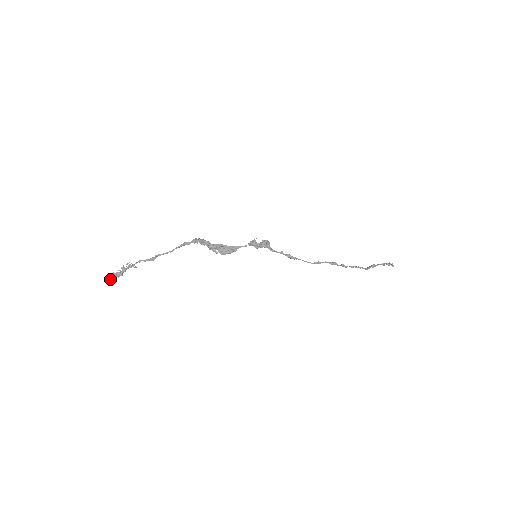
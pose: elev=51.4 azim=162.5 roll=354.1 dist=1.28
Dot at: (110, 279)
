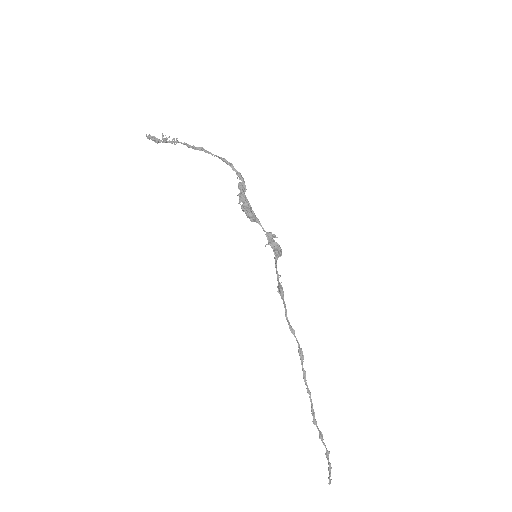
Dot at: occluded
